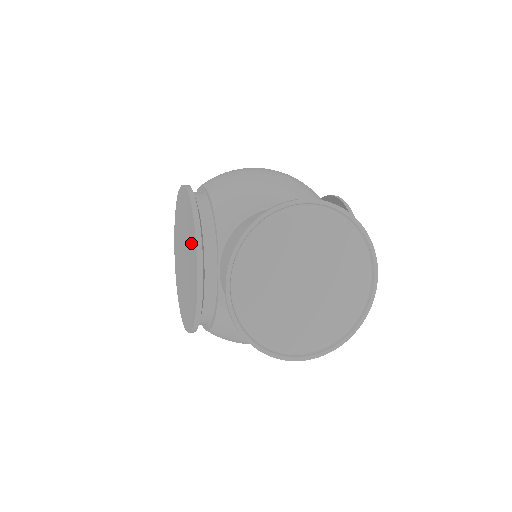
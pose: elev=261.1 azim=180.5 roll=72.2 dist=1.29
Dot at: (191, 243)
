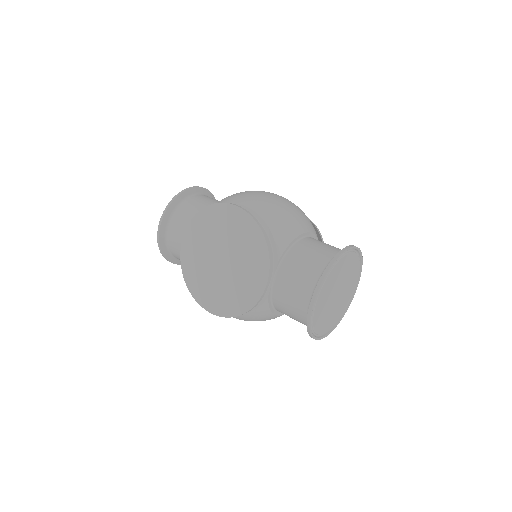
Dot at: (254, 258)
